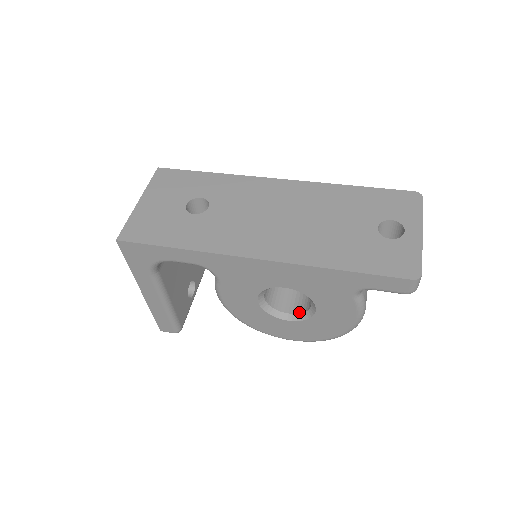
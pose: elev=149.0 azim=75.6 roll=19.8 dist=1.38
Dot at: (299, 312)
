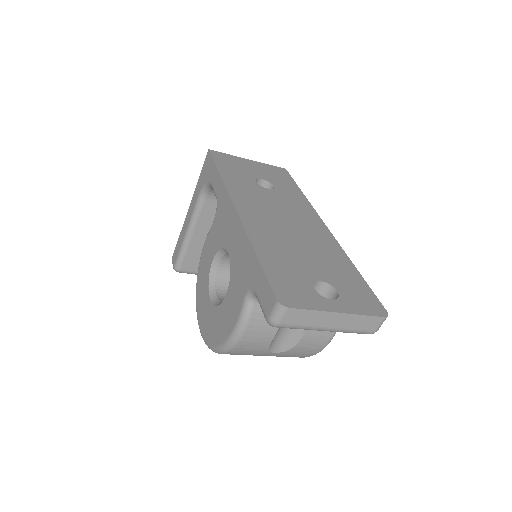
Dot at: (221, 300)
